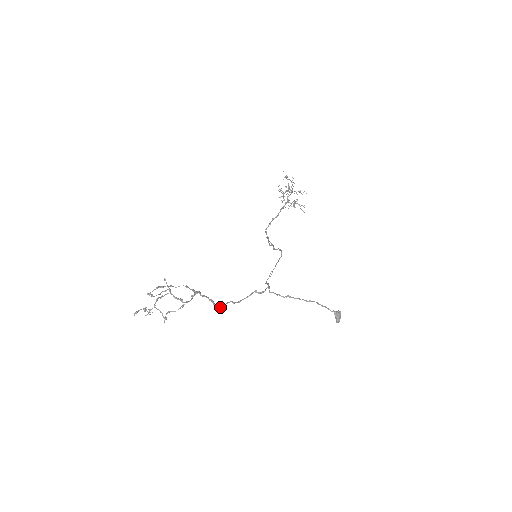
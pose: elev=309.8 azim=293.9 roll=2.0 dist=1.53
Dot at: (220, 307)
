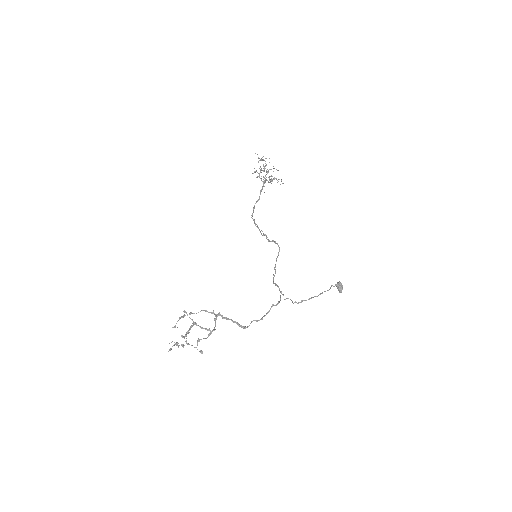
Dot at: (246, 327)
